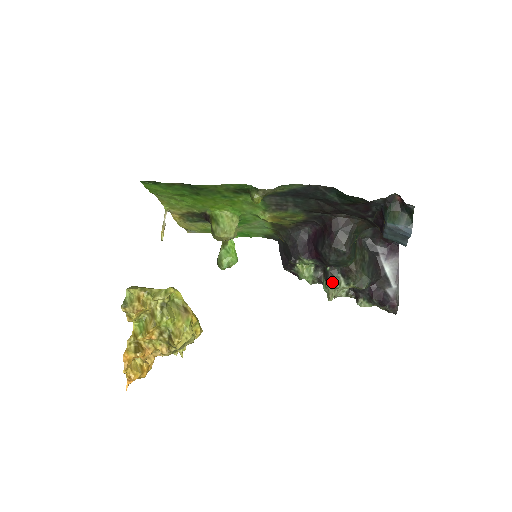
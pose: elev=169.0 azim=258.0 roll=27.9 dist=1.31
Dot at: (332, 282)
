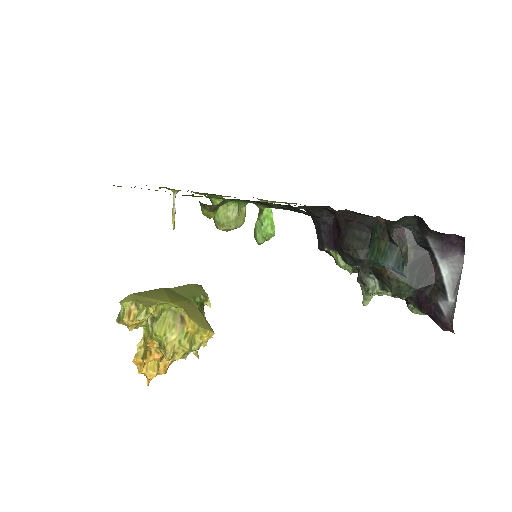
Dot at: (363, 284)
